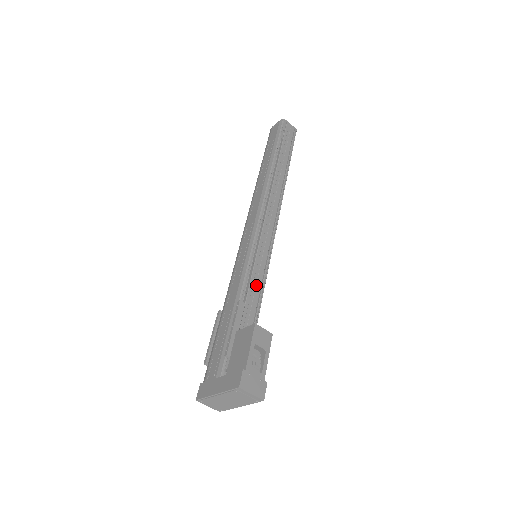
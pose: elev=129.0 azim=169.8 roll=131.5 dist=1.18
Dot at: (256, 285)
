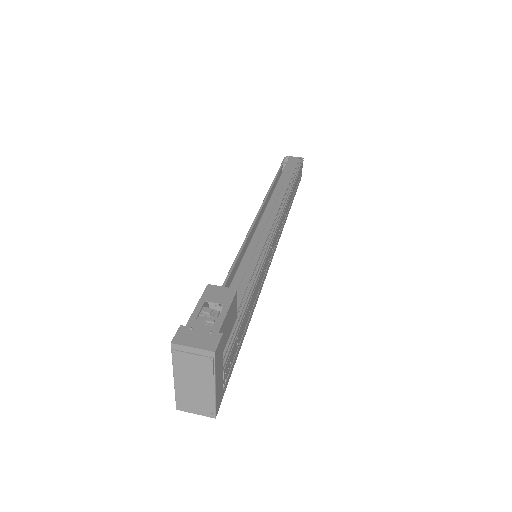
Dot at: (245, 272)
